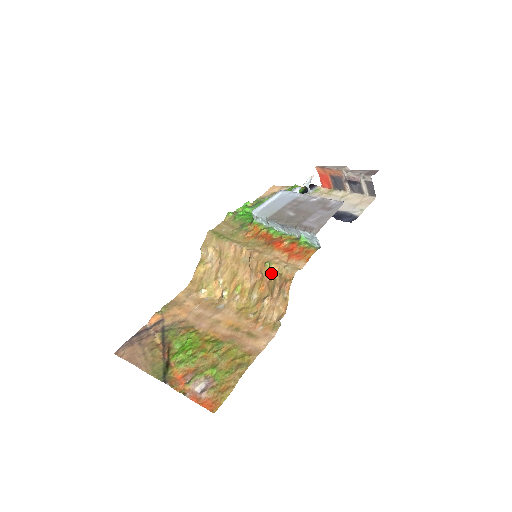
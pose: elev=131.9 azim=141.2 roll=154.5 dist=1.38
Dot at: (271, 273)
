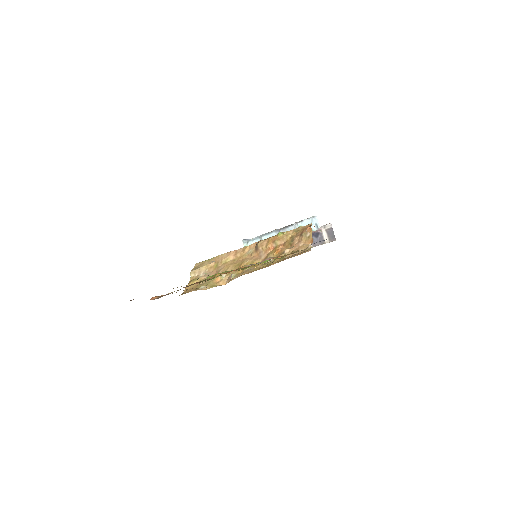
Dot at: (287, 235)
